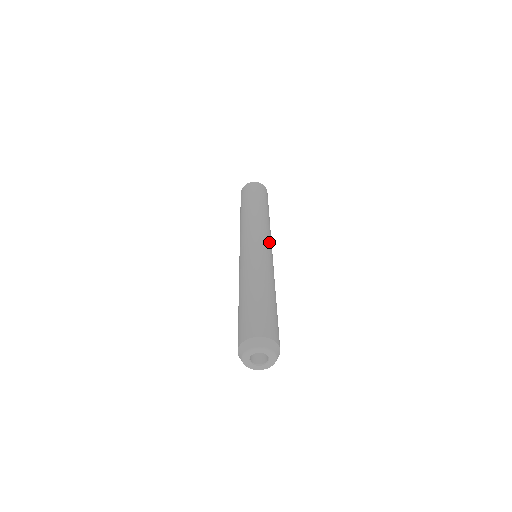
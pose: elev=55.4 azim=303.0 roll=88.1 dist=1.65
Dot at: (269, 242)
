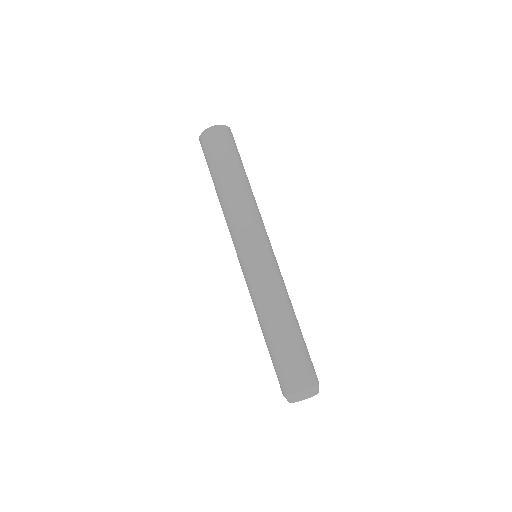
Dot at: (259, 239)
